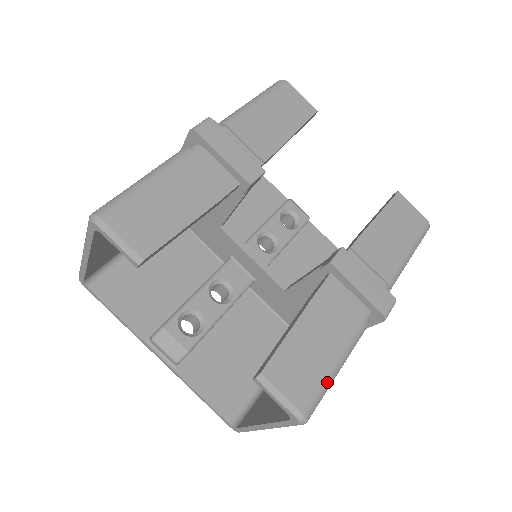
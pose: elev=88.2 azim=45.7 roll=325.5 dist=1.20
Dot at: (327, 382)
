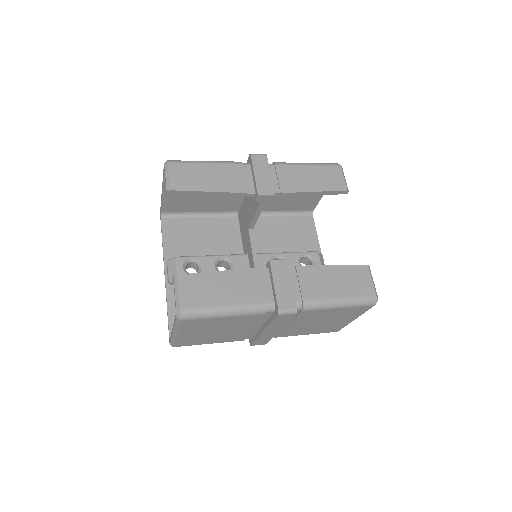
Dot at: (209, 310)
